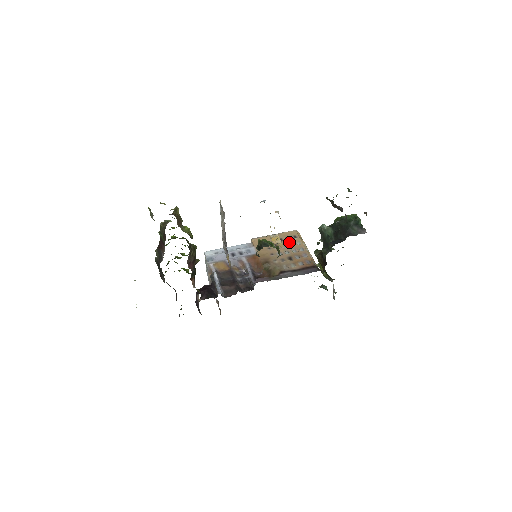
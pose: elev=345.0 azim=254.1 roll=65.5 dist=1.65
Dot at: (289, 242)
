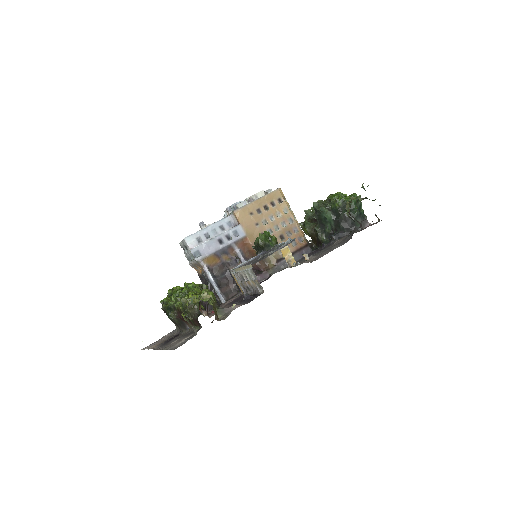
Dot at: (276, 211)
